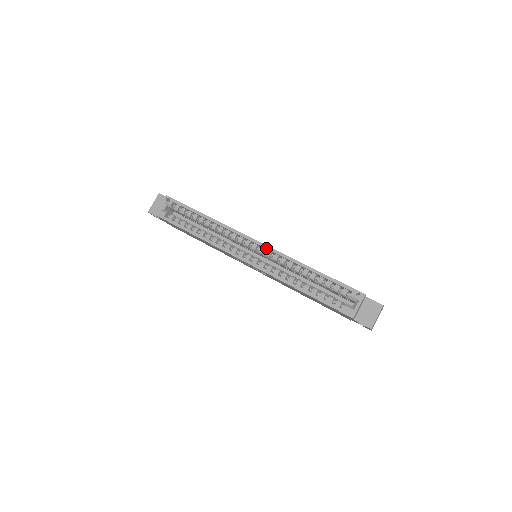
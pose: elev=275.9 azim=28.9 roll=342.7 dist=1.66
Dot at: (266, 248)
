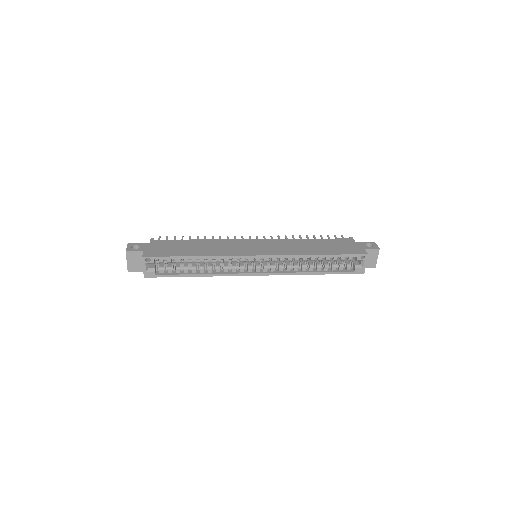
Dot at: occluded
